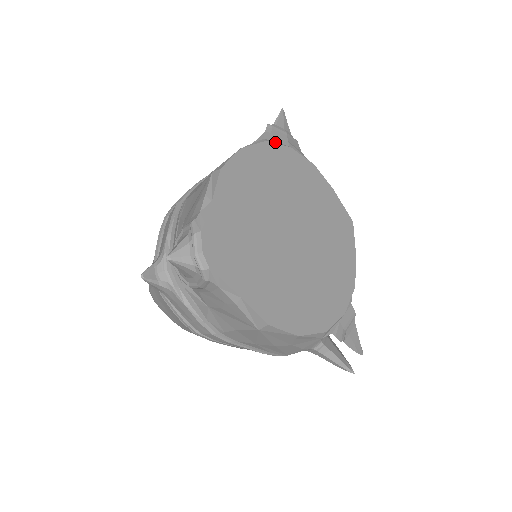
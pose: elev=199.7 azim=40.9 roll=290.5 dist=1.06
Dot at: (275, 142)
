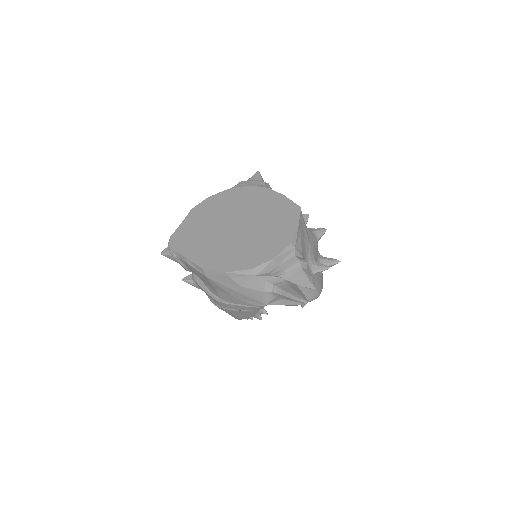
Dot at: (237, 187)
